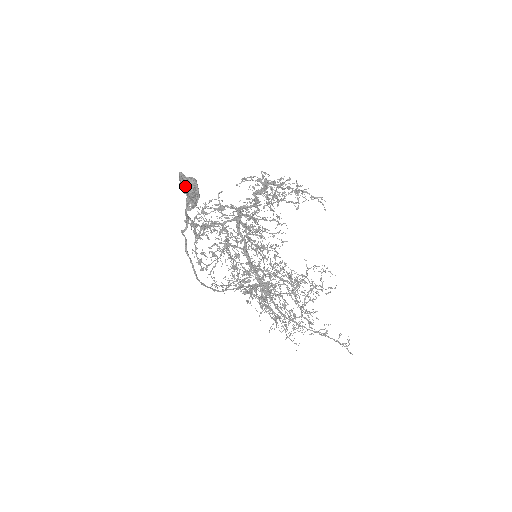
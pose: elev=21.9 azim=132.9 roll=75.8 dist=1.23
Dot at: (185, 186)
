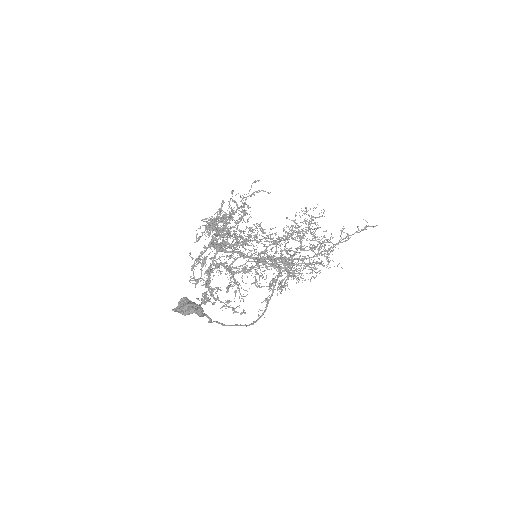
Dot at: (185, 313)
